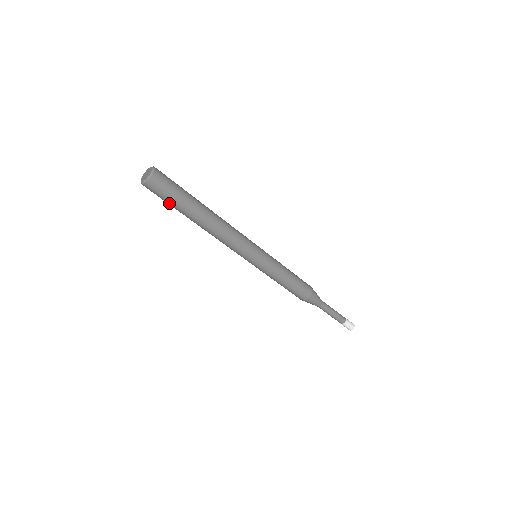
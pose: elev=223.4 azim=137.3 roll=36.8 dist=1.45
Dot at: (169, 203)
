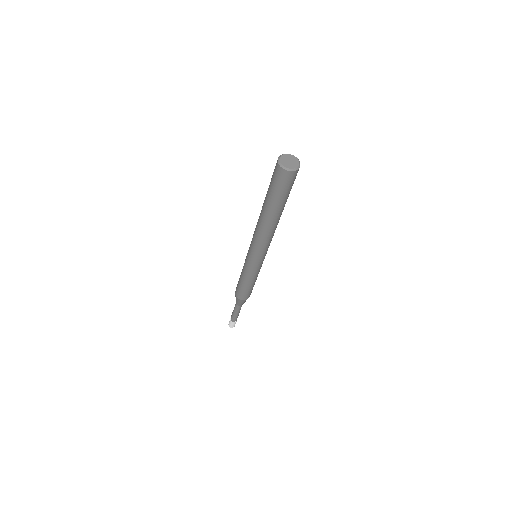
Dot at: (272, 189)
